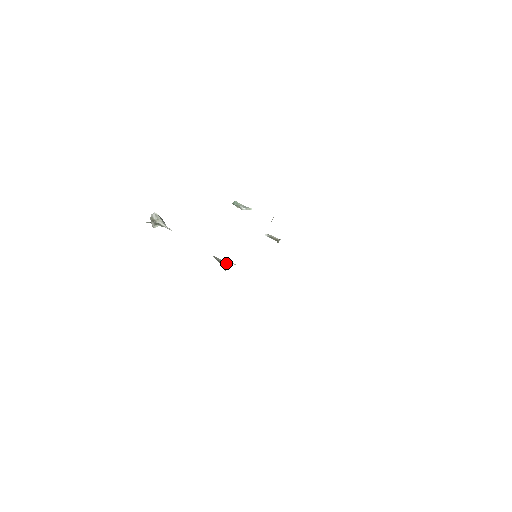
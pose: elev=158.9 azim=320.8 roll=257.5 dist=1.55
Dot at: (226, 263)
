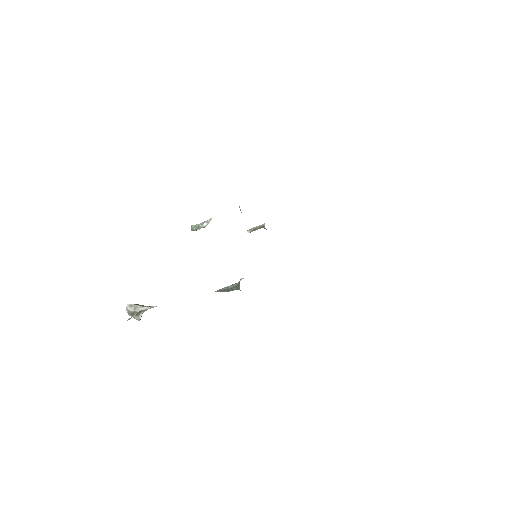
Dot at: (234, 285)
